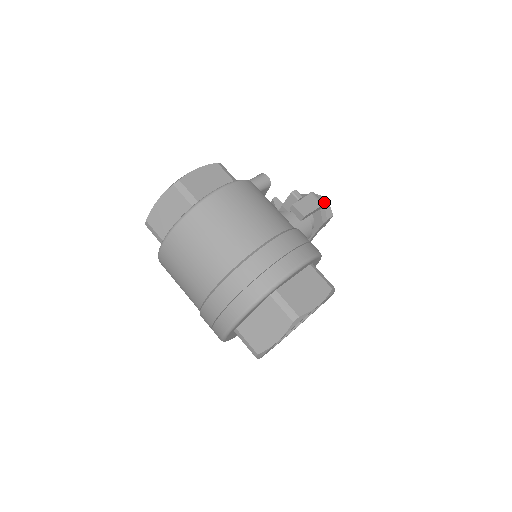
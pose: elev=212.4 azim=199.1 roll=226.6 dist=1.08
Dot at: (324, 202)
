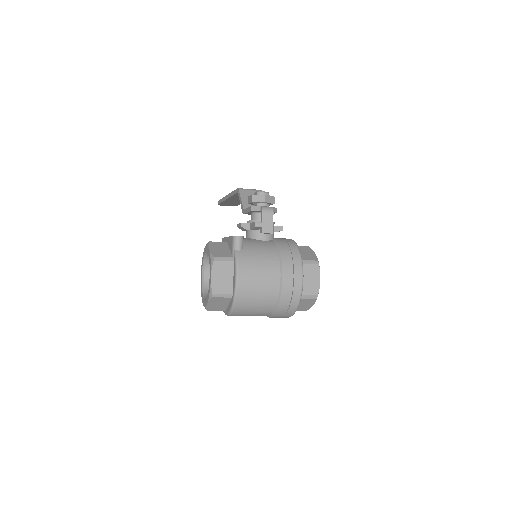
Dot at: (266, 199)
